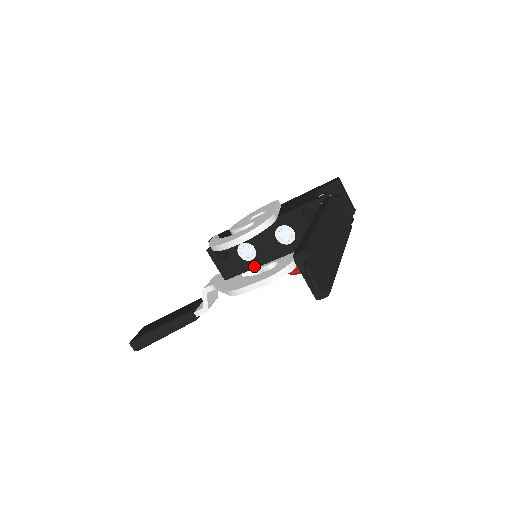
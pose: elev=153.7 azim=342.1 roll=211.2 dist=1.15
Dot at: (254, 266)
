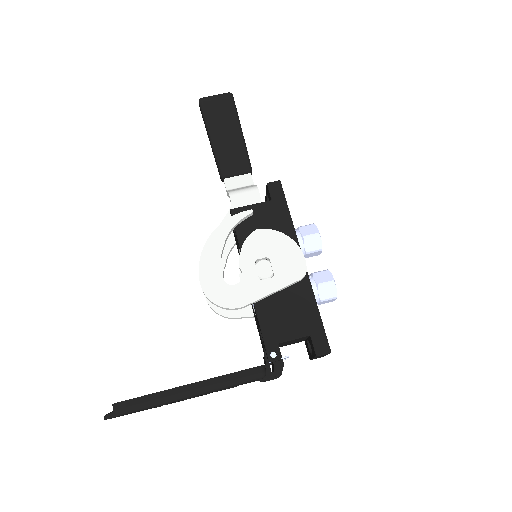
Dot at: occluded
